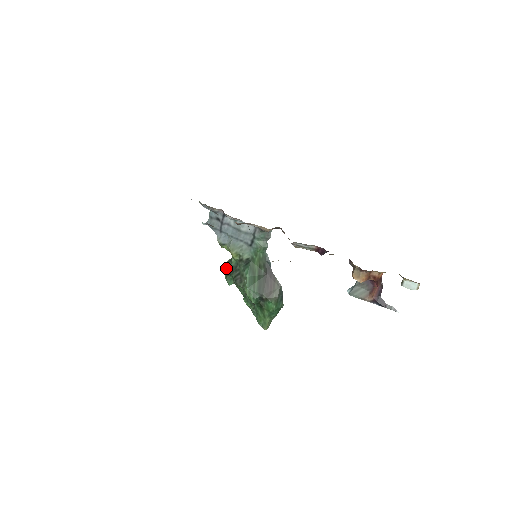
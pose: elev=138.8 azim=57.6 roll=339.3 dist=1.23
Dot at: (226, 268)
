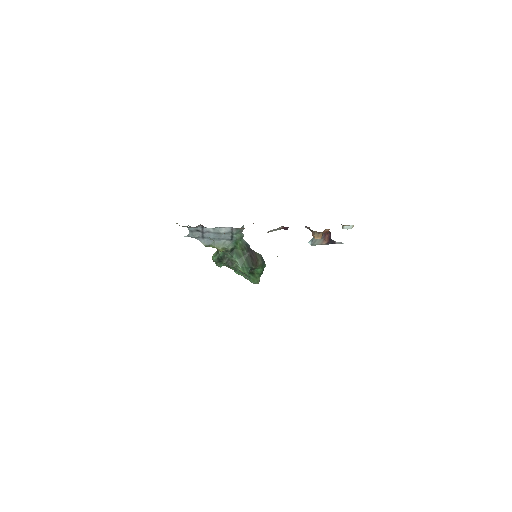
Dot at: (216, 259)
